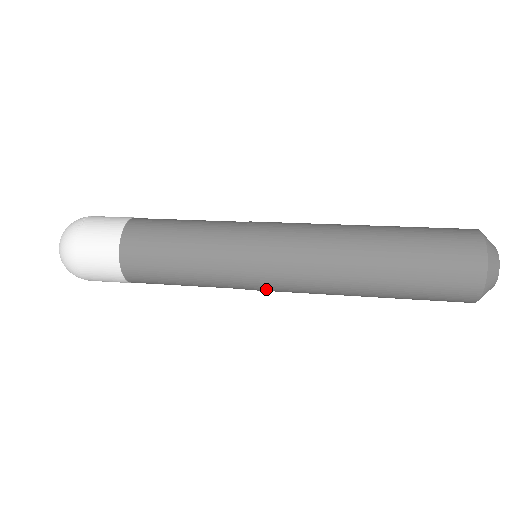
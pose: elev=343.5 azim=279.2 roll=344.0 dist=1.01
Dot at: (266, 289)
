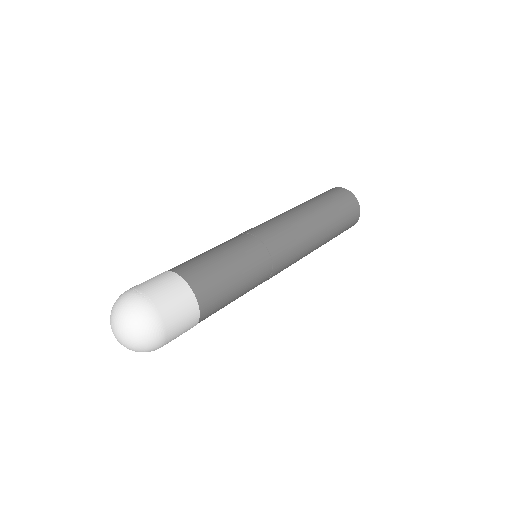
Dot at: (279, 272)
